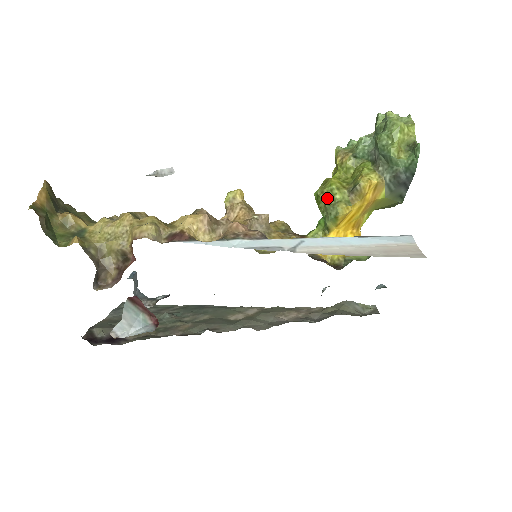
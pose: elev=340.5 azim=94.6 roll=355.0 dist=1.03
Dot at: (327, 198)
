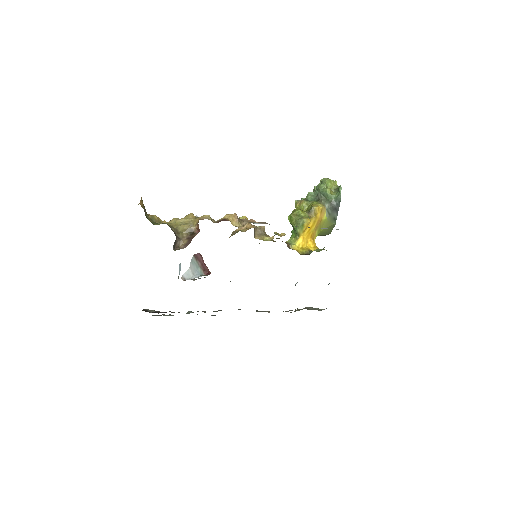
Dot at: (296, 216)
